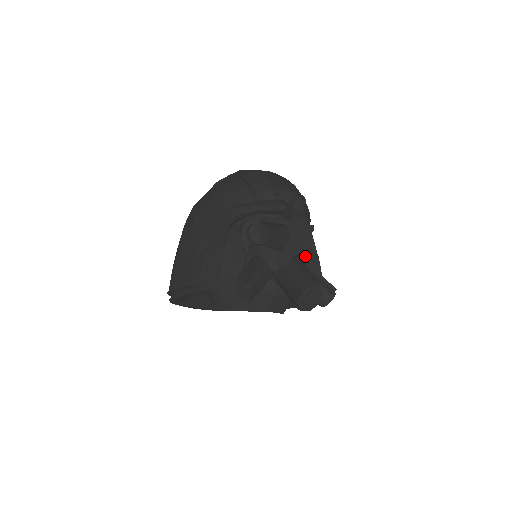
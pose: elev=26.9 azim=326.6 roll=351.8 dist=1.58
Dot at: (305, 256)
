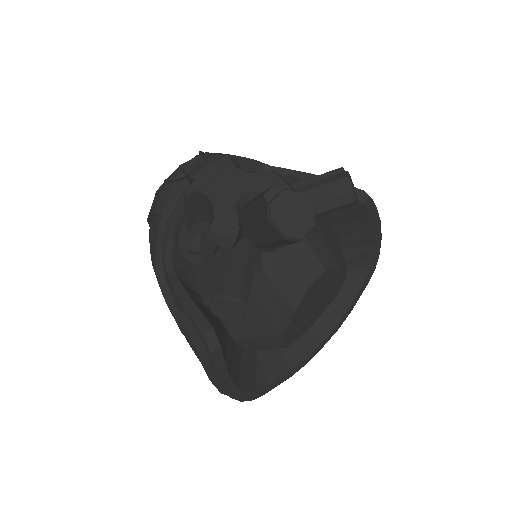
Dot at: (252, 189)
